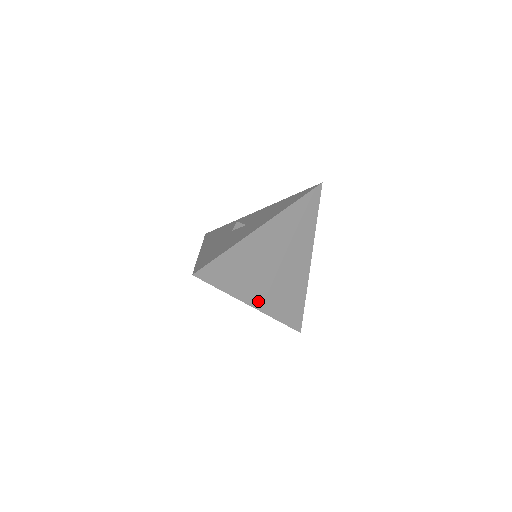
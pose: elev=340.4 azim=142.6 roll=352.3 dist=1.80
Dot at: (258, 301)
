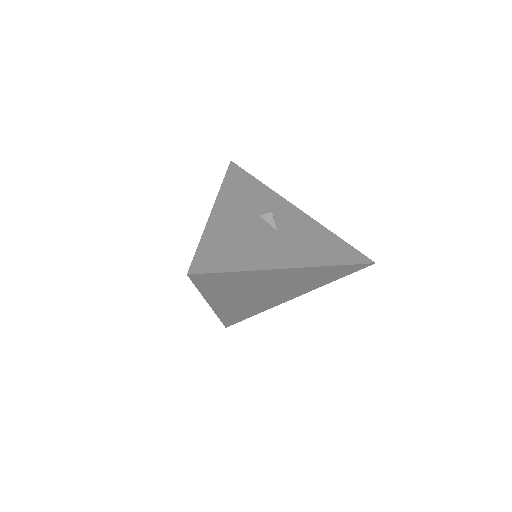
Dot at: (220, 304)
